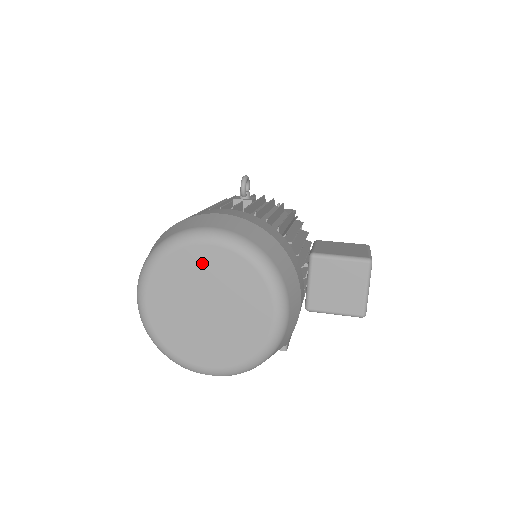
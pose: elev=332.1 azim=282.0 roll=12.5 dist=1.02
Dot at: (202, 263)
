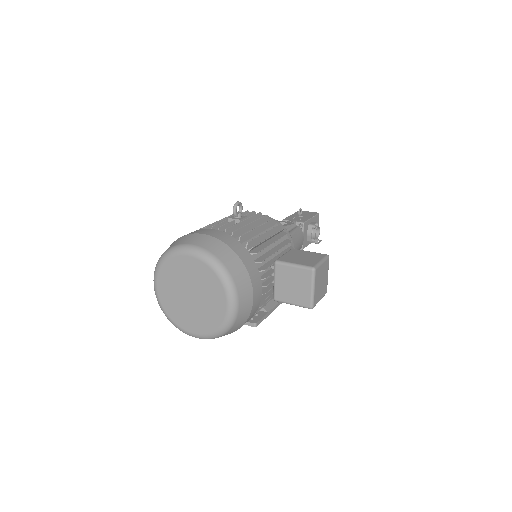
Dot at: (186, 267)
